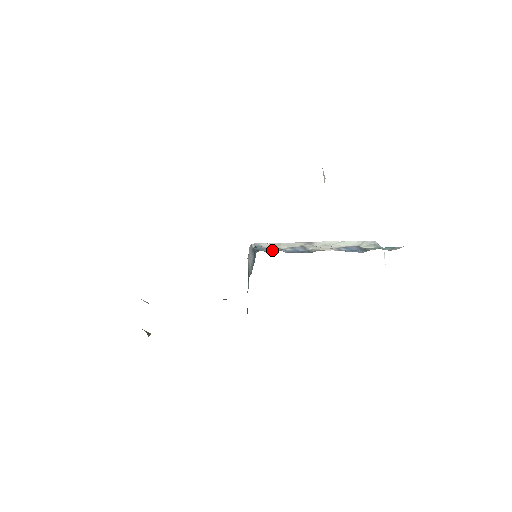
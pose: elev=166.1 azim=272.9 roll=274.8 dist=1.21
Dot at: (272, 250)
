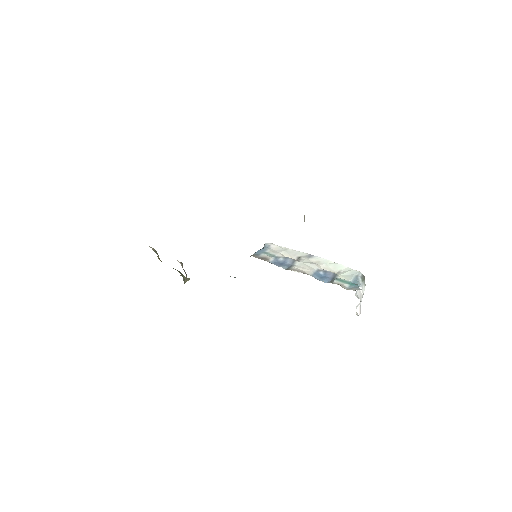
Dot at: (264, 257)
